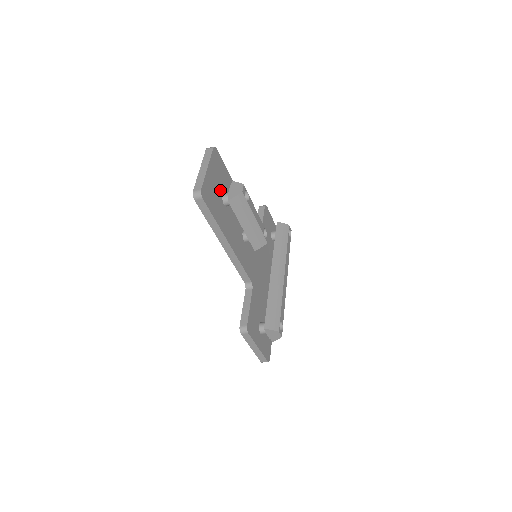
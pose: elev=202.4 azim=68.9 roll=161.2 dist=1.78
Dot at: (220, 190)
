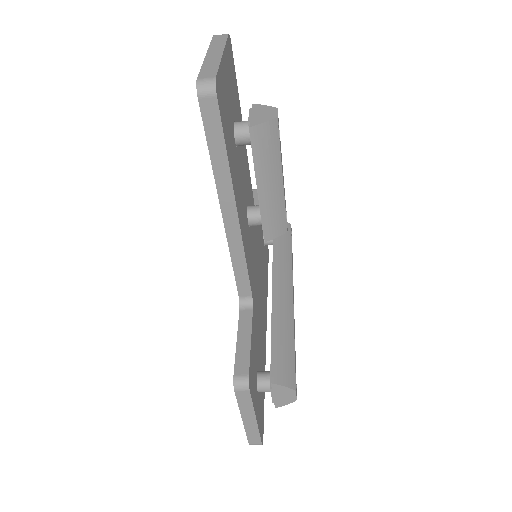
Dot at: (232, 111)
